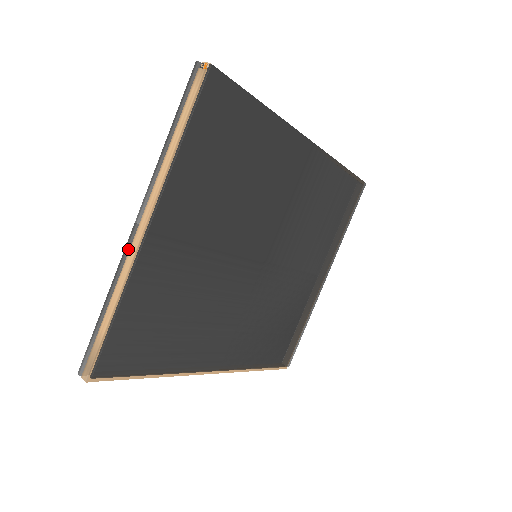
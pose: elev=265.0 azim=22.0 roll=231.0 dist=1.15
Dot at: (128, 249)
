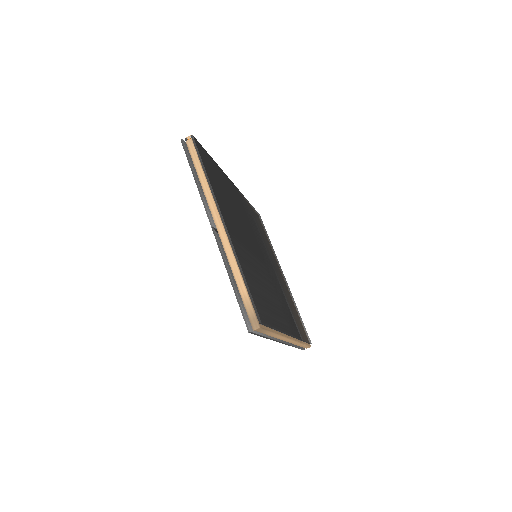
Dot at: (219, 243)
